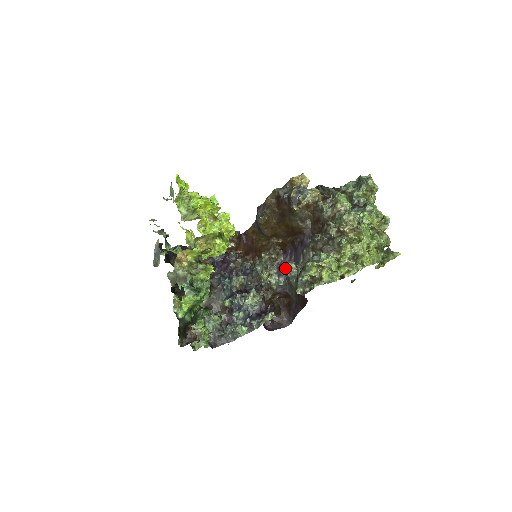
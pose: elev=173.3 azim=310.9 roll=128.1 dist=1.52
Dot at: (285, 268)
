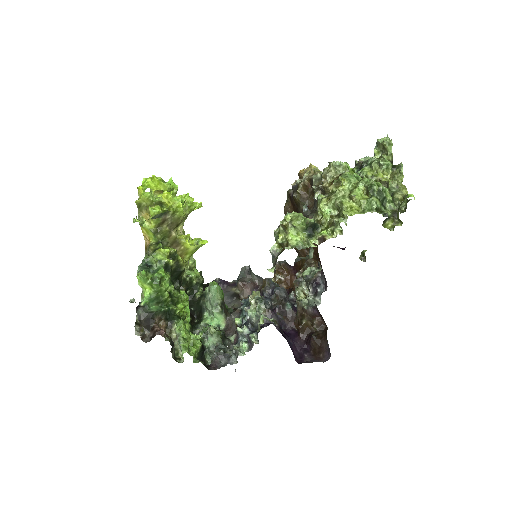
Dot at: (303, 273)
